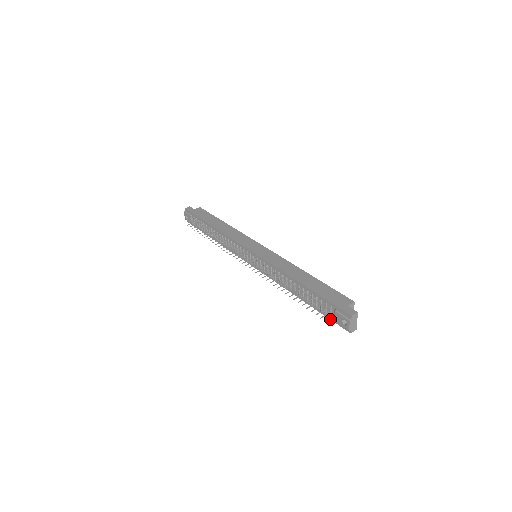
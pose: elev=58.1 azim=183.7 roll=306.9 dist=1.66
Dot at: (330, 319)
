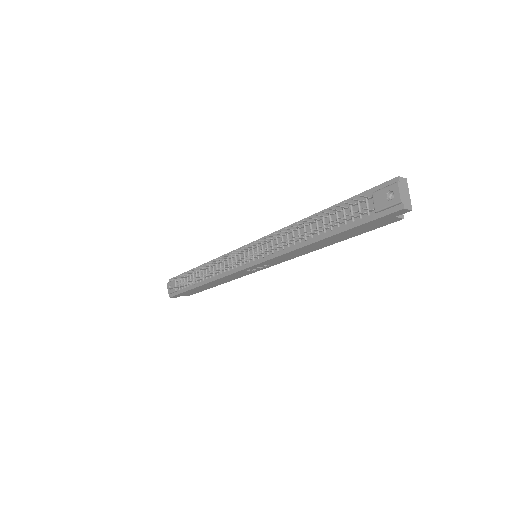
Dot at: (368, 221)
